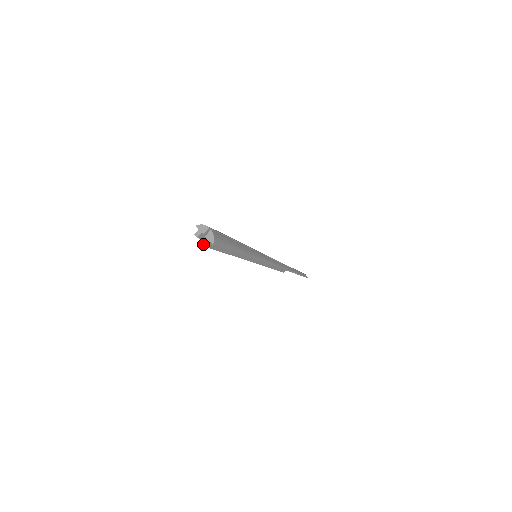
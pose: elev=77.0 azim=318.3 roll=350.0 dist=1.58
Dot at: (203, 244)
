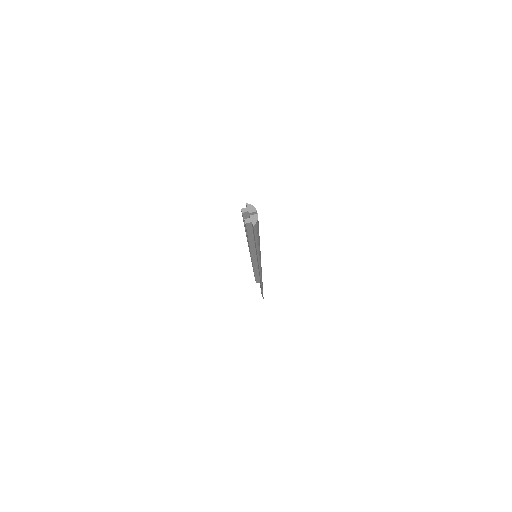
Dot at: (245, 221)
